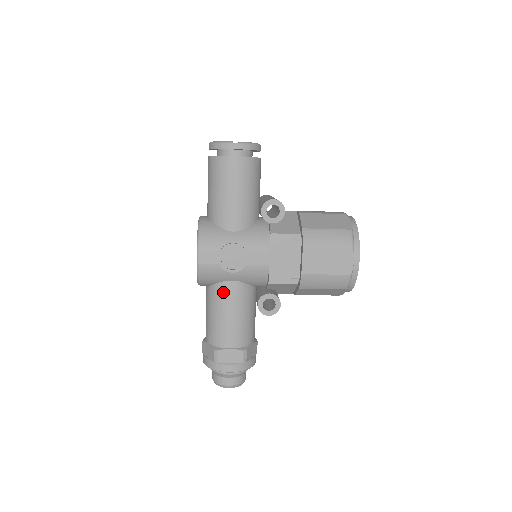
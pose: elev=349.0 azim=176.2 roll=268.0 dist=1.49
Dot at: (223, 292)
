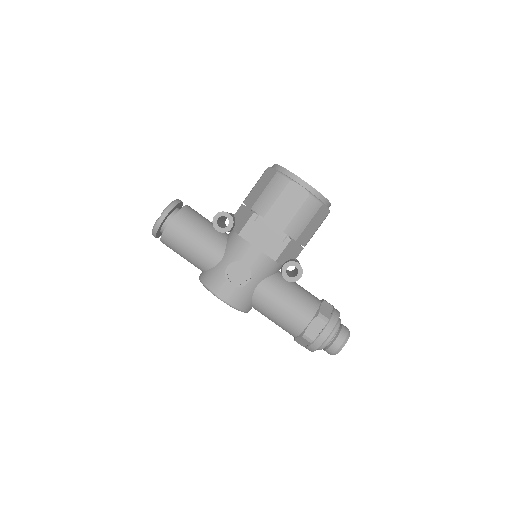
Dot at: (261, 299)
